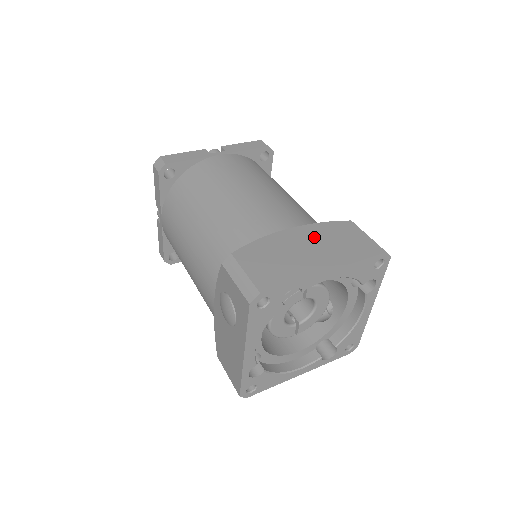
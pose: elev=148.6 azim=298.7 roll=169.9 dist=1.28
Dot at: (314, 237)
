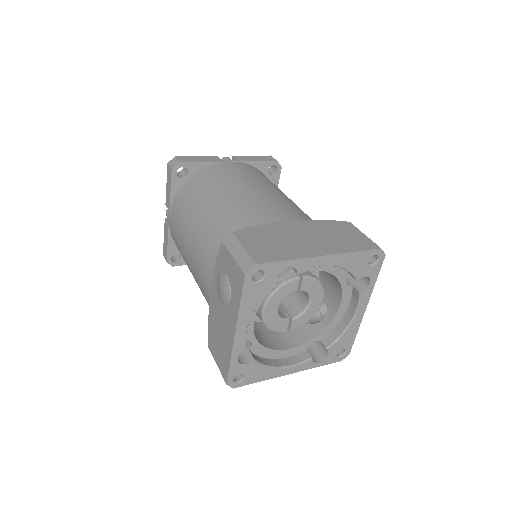
Dot at: (313, 229)
